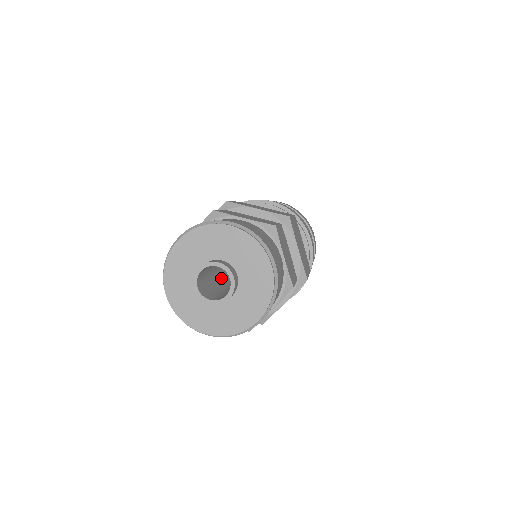
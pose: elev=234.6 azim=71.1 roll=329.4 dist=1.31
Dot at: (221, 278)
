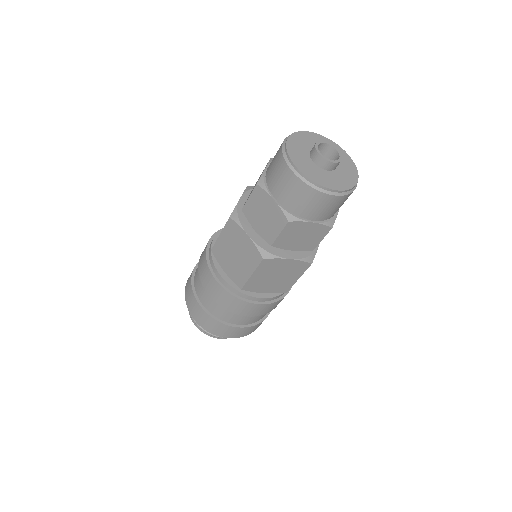
Dot at: occluded
